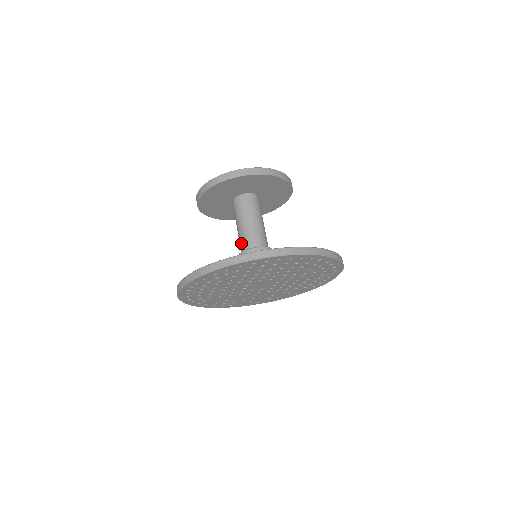
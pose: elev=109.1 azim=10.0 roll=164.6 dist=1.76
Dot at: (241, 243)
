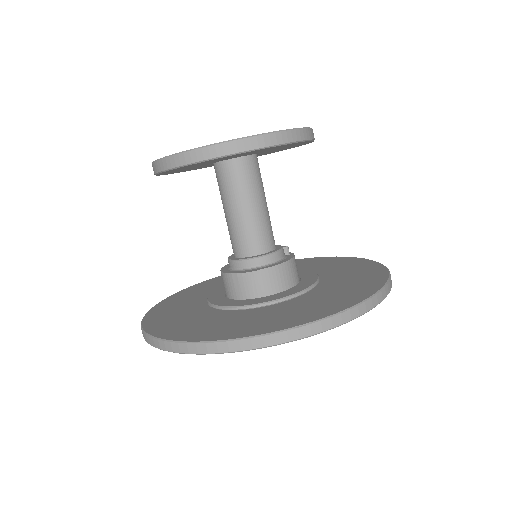
Dot at: (231, 241)
